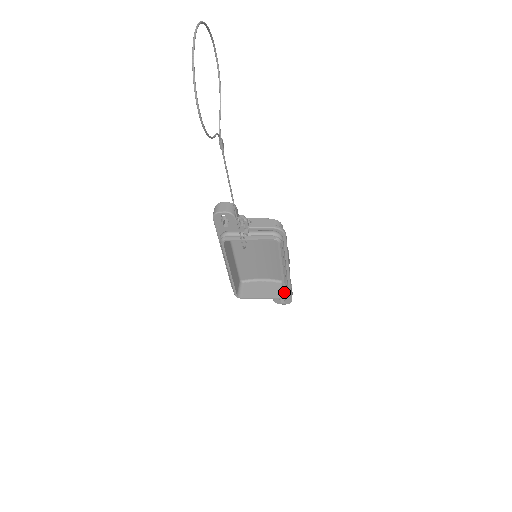
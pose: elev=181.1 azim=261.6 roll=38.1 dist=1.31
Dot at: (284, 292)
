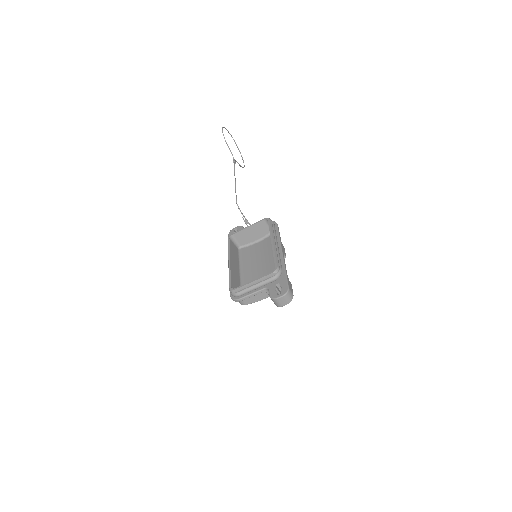
Dot at: (275, 263)
